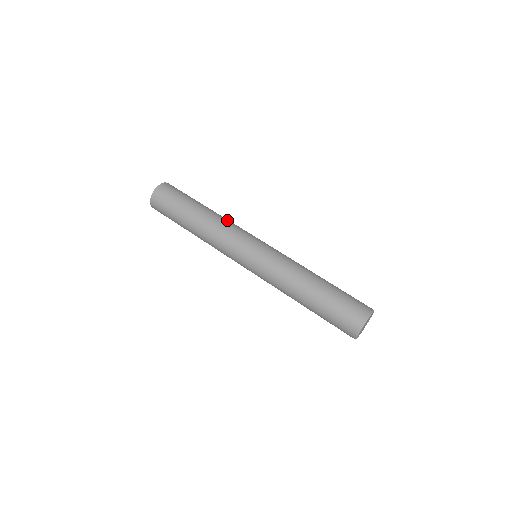
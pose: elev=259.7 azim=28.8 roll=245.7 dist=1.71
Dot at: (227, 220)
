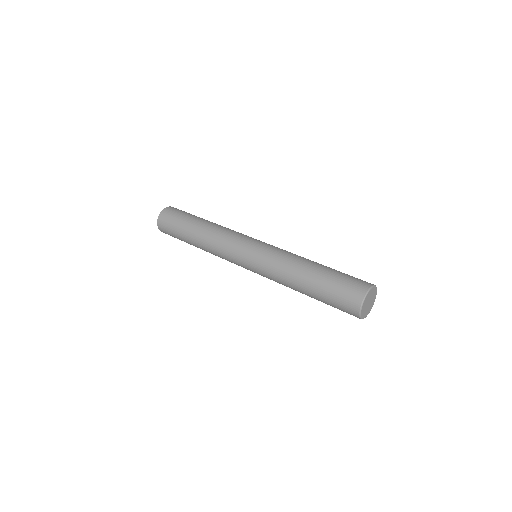
Dot at: (225, 228)
